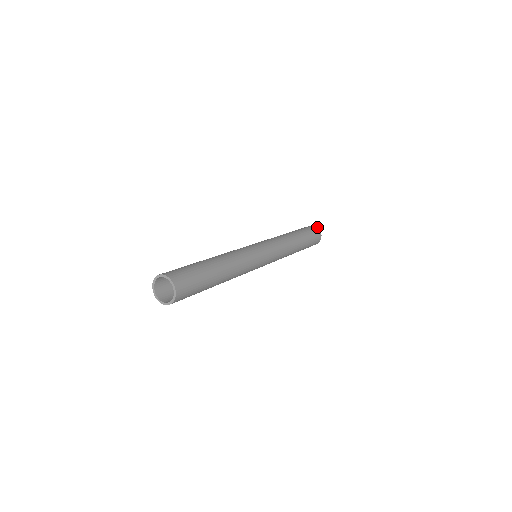
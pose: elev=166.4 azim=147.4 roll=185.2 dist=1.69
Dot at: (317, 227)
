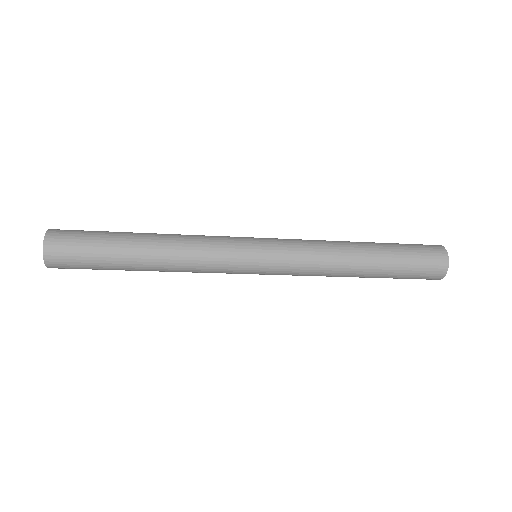
Dot at: occluded
